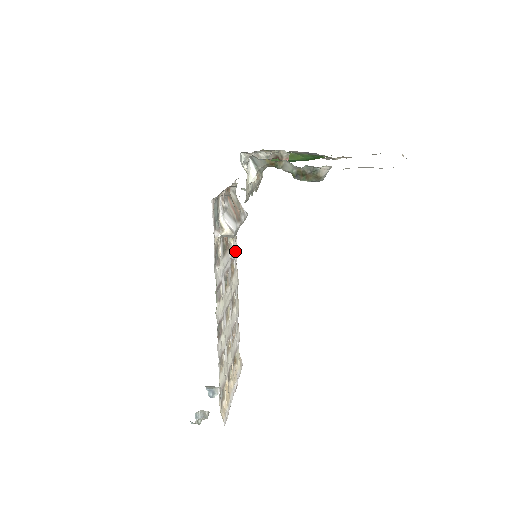
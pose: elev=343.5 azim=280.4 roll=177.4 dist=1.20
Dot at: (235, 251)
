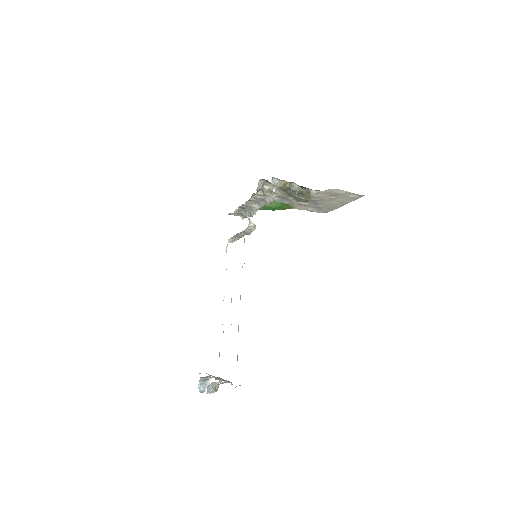
Dot at: occluded
